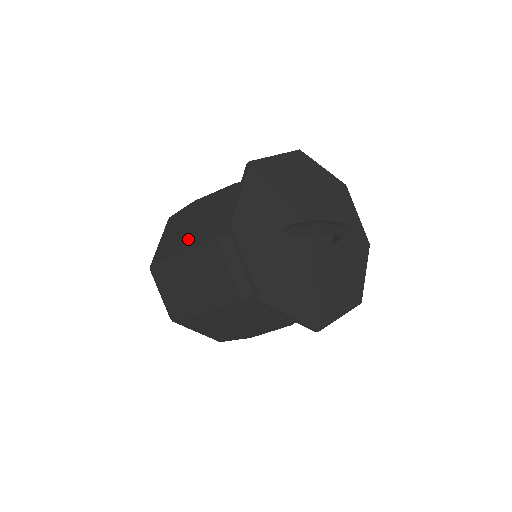
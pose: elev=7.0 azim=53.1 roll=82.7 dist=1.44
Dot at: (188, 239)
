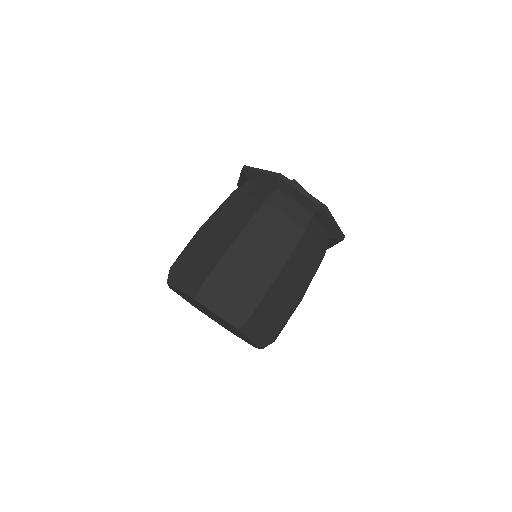
Dot at: occluded
